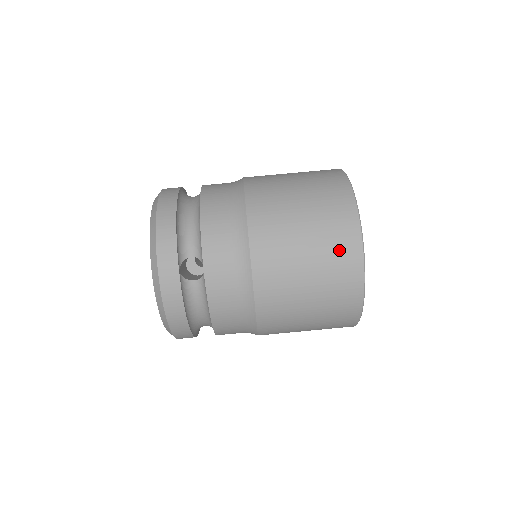
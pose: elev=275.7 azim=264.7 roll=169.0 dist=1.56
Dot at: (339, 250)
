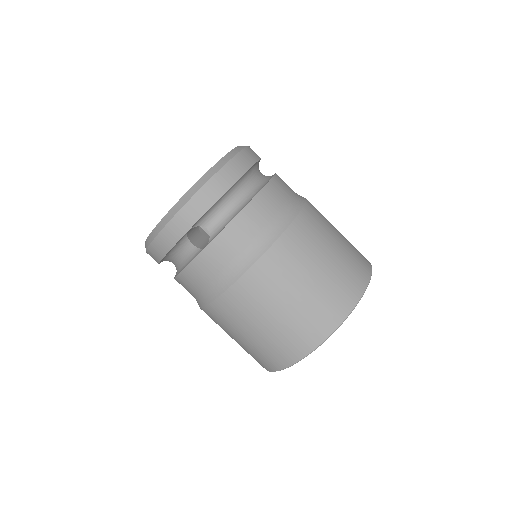
Dot at: (300, 334)
